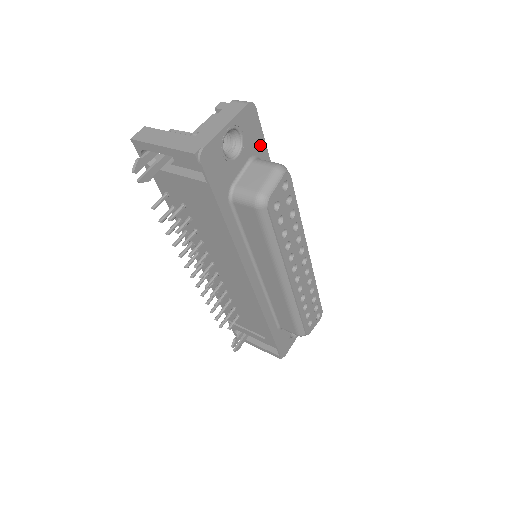
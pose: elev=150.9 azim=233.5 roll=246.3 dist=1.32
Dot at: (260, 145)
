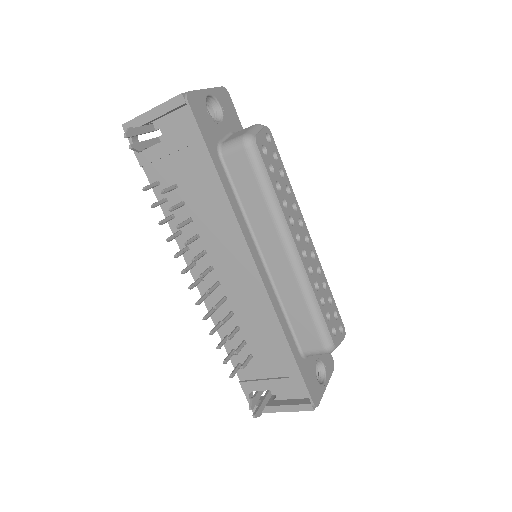
Dot at: (239, 128)
